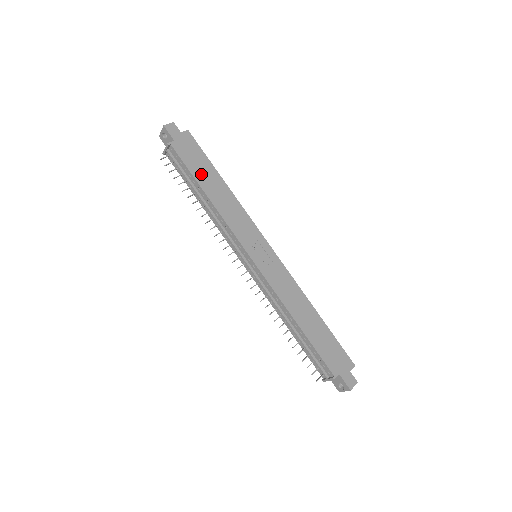
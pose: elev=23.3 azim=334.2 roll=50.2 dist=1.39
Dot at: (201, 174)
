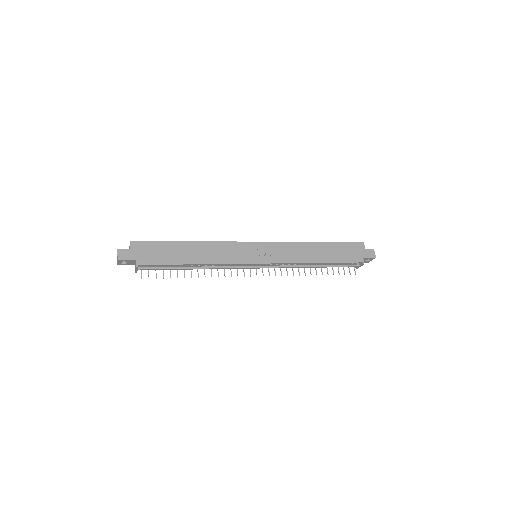
Dot at: (175, 257)
